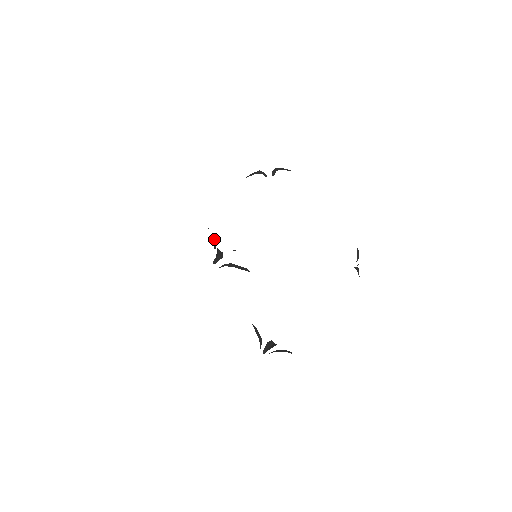
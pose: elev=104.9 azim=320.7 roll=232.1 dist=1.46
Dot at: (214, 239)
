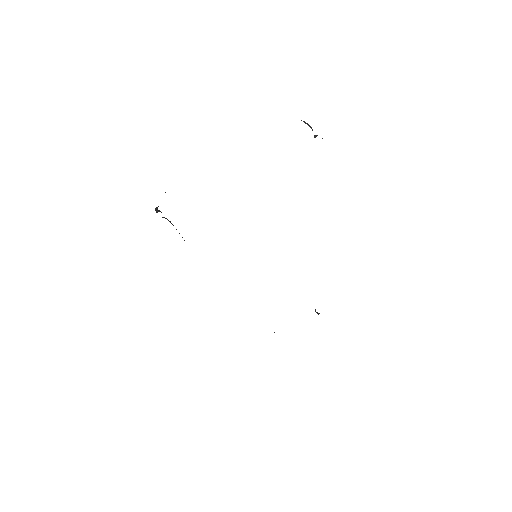
Dot at: occluded
